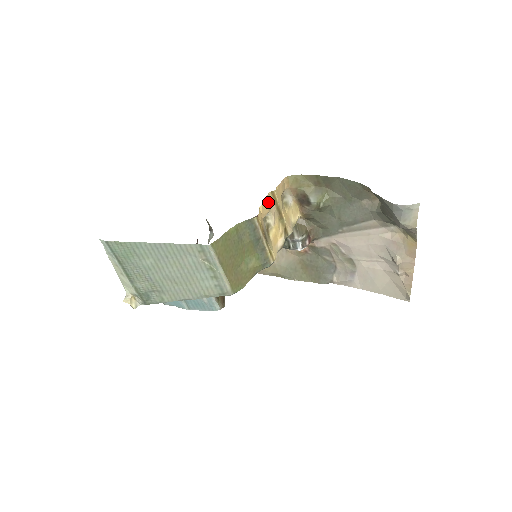
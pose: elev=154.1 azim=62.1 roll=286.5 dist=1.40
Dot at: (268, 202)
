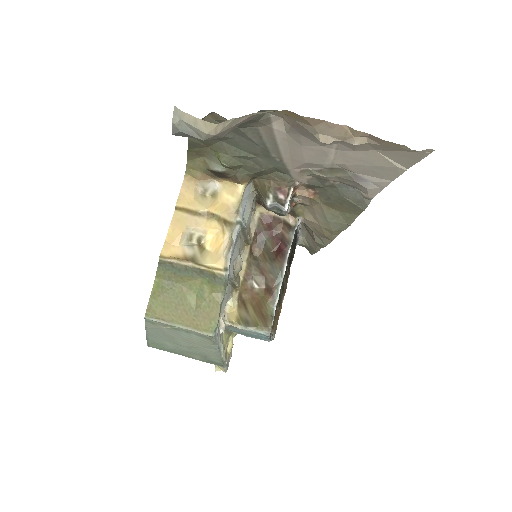
Dot at: (178, 222)
